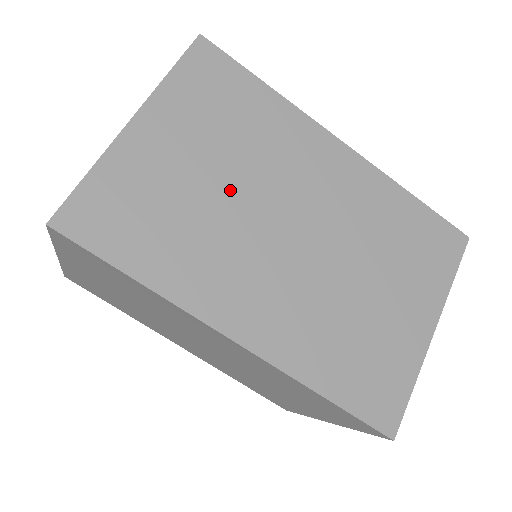
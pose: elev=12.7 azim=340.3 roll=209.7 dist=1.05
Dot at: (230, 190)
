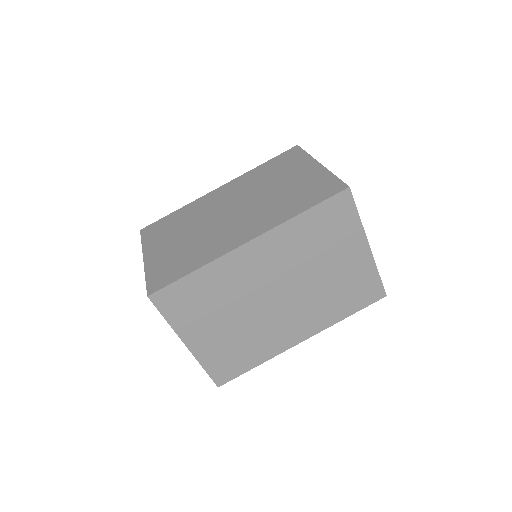
Dot at: (196, 231)
